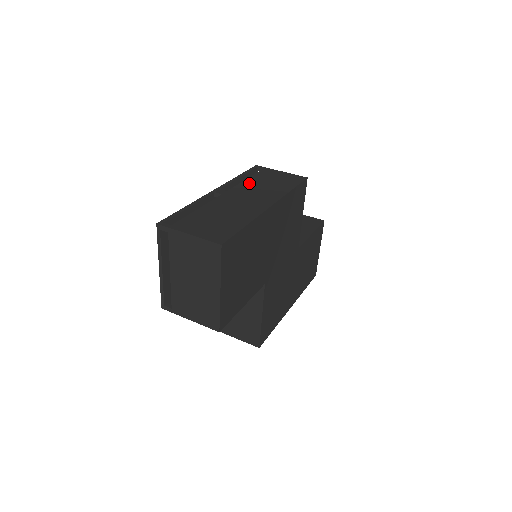
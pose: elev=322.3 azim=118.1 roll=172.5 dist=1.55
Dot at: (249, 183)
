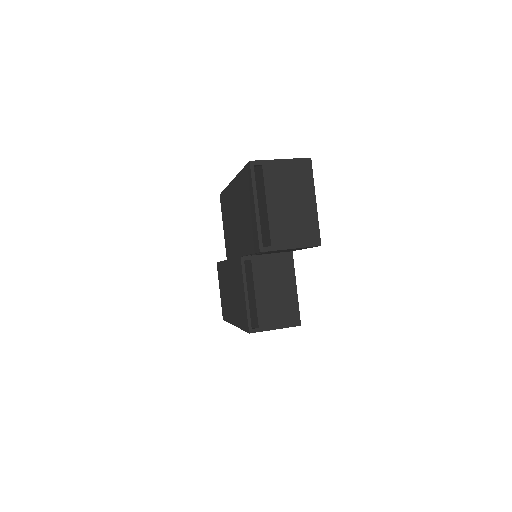
Dot at: occluded
